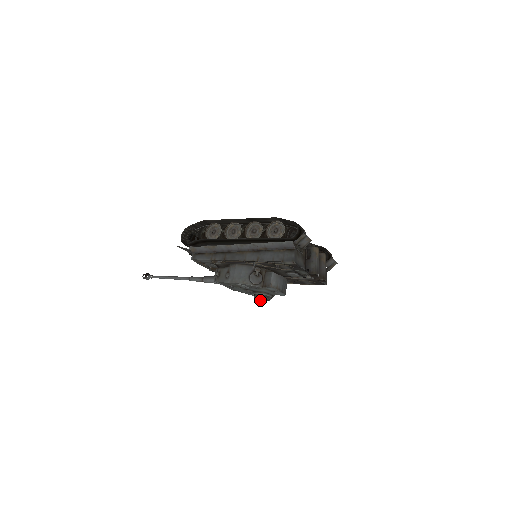
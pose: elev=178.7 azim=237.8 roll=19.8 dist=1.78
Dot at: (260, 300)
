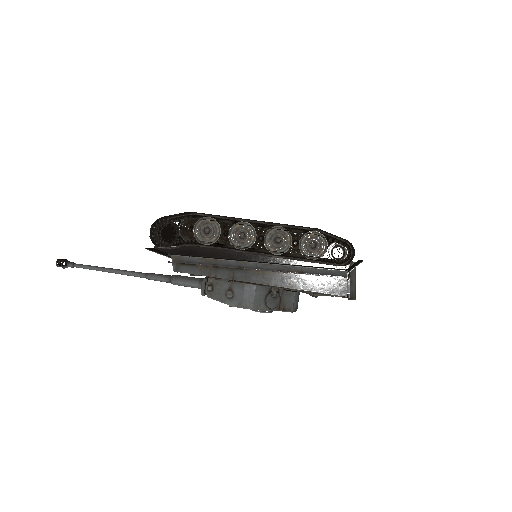
Dot at: occluded
